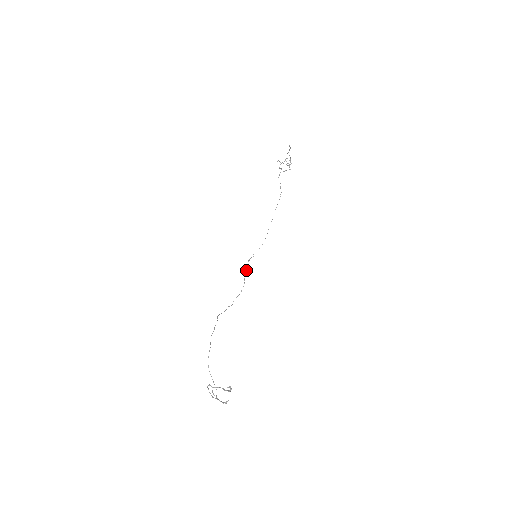
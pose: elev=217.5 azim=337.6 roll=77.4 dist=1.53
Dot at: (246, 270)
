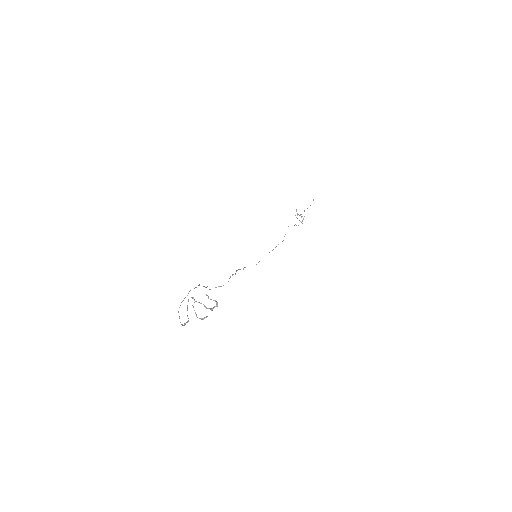
Dot at: (233, 274)
